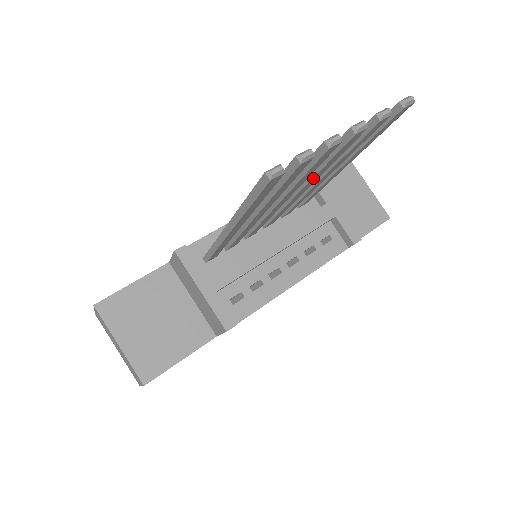
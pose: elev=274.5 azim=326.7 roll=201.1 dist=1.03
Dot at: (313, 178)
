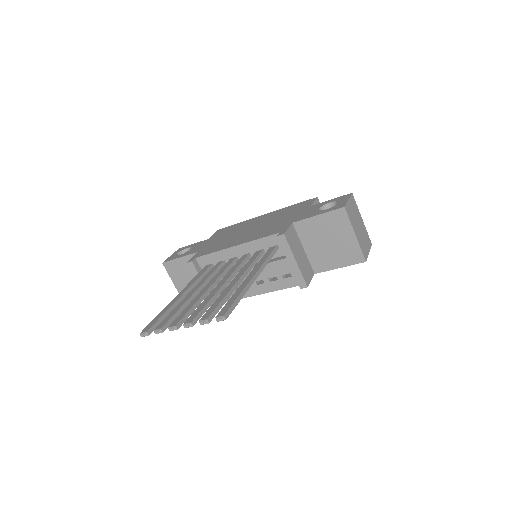
Dot at: occluded
